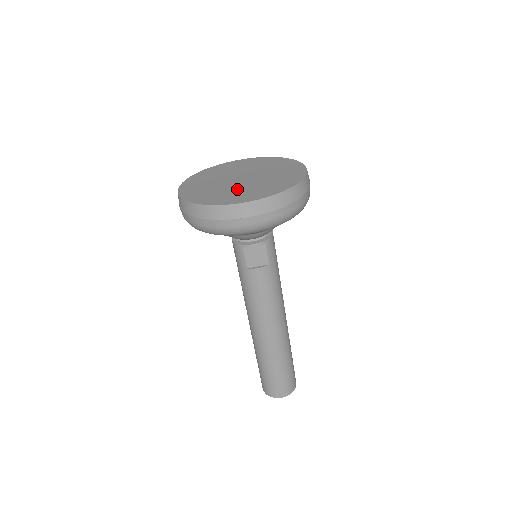
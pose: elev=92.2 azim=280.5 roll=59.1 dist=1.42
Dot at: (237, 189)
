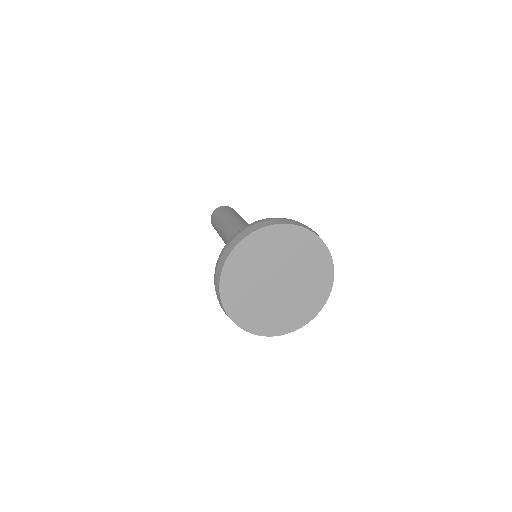
Dot at: (256, 298)
